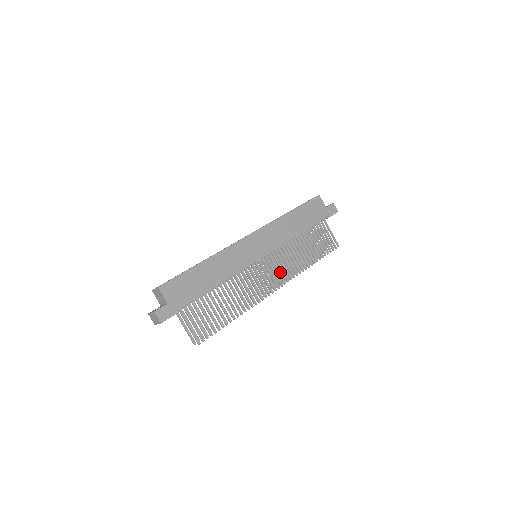
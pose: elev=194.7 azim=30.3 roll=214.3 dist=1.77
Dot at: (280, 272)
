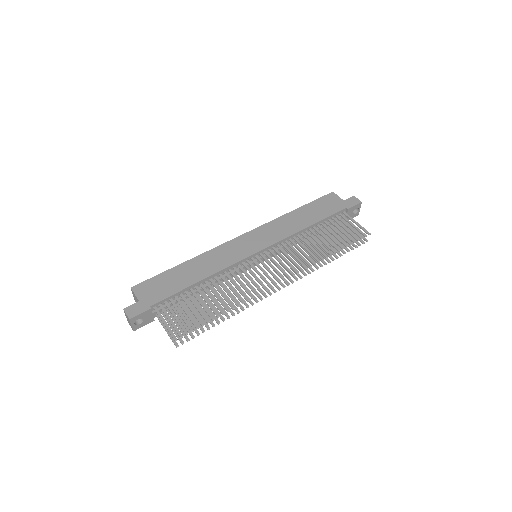
Dot at: (285, 265)
